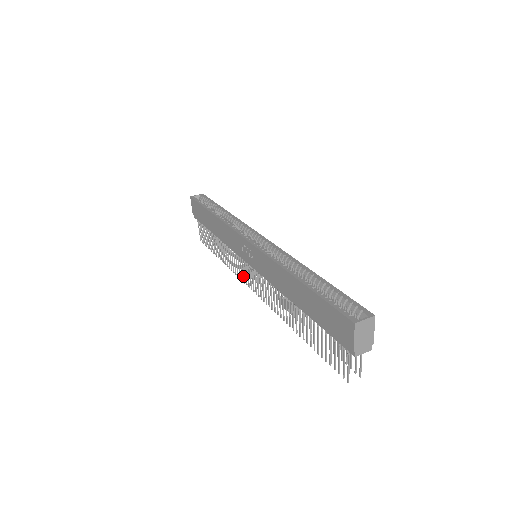
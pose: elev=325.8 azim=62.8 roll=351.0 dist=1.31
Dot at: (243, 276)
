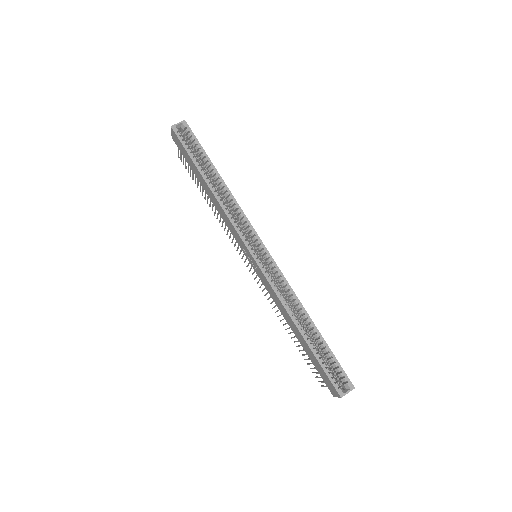
Dot at: (237, 249)
